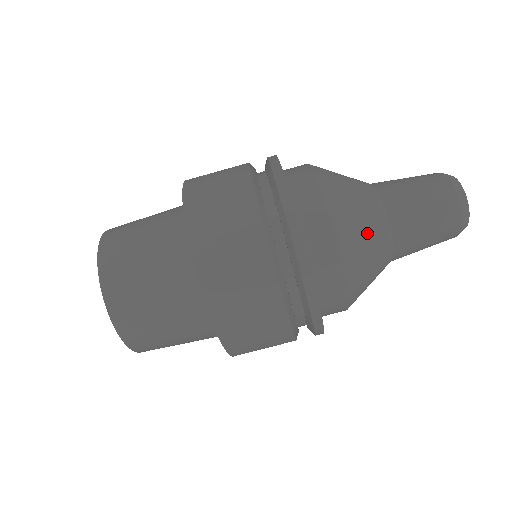
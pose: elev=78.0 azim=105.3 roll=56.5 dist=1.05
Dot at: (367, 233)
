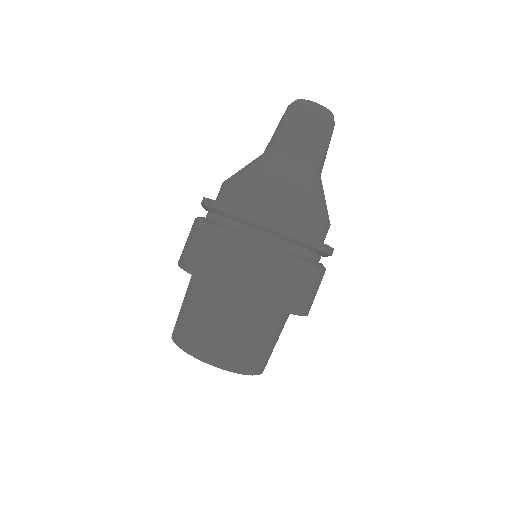
Dot at: (283, 175)
